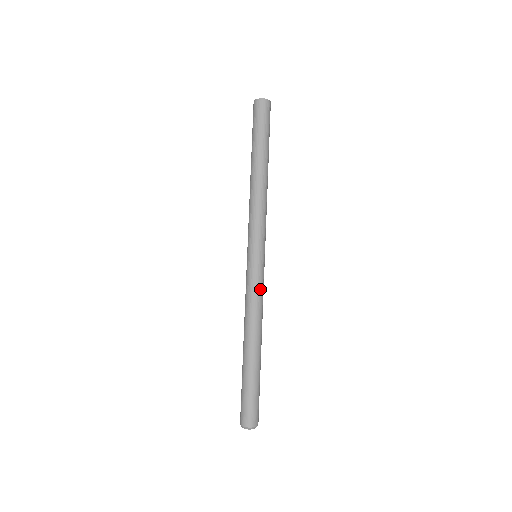
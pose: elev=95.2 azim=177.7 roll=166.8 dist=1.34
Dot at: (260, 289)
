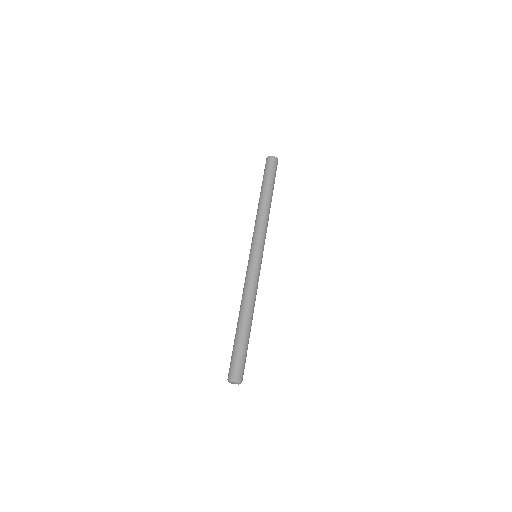
Dot at: (255, 277)
